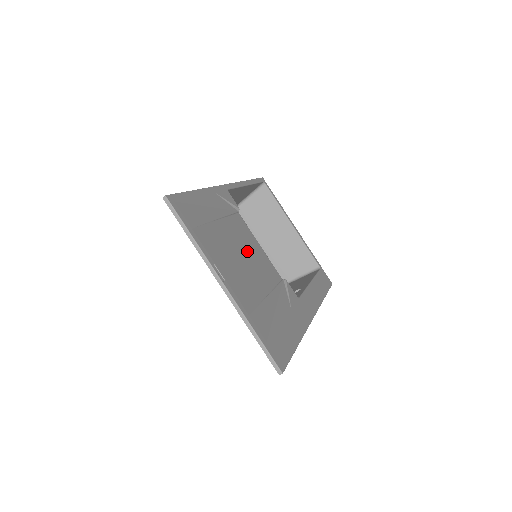
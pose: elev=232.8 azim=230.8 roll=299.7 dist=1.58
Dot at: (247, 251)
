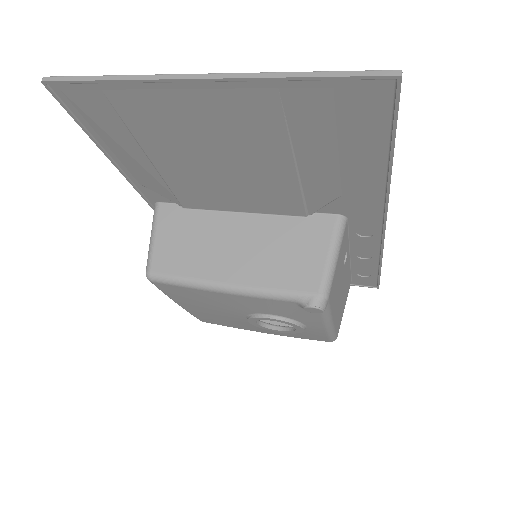
Dot at: (224, 177)
